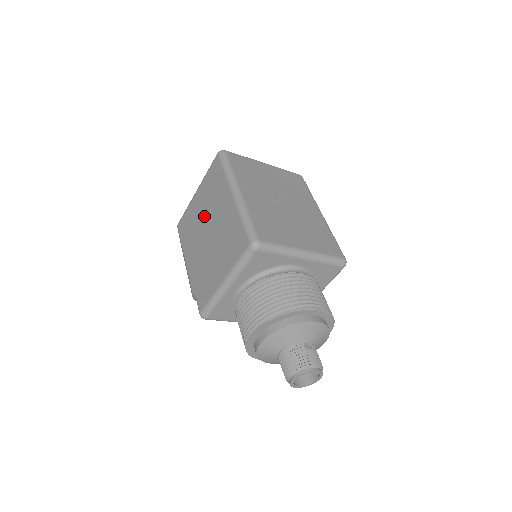
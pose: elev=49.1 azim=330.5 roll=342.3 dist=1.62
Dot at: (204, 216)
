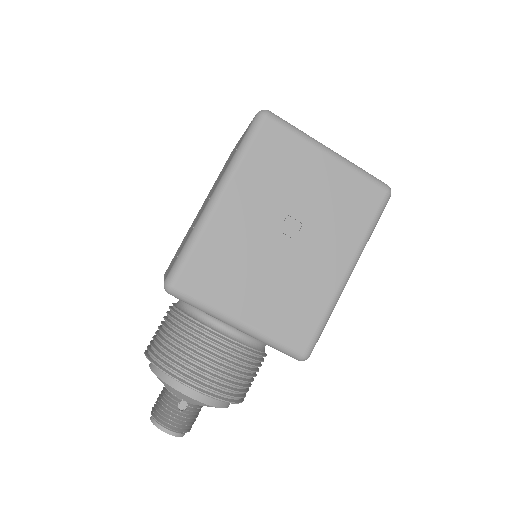
Dot at: (218, 178)
